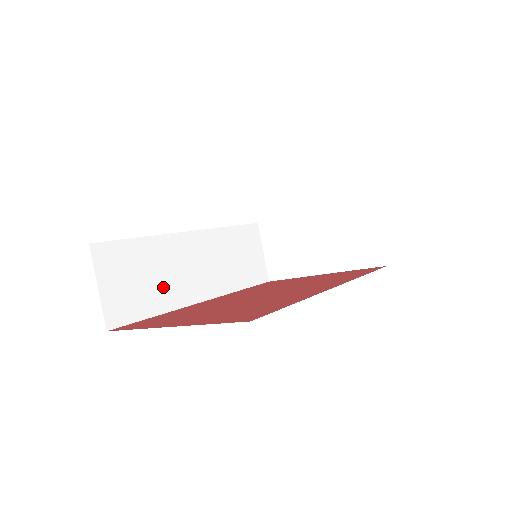
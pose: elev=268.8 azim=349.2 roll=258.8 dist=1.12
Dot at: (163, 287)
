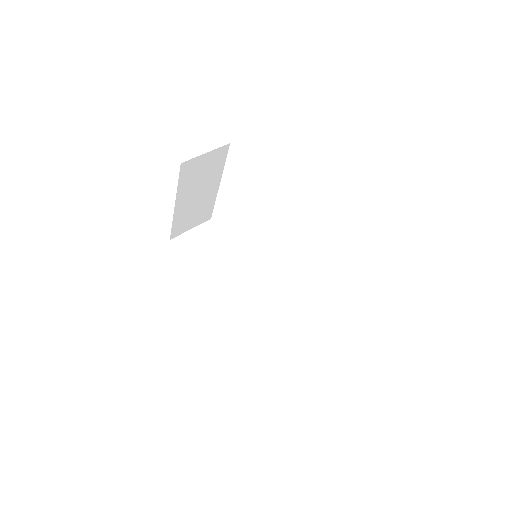
Dot at: (213, 265)
